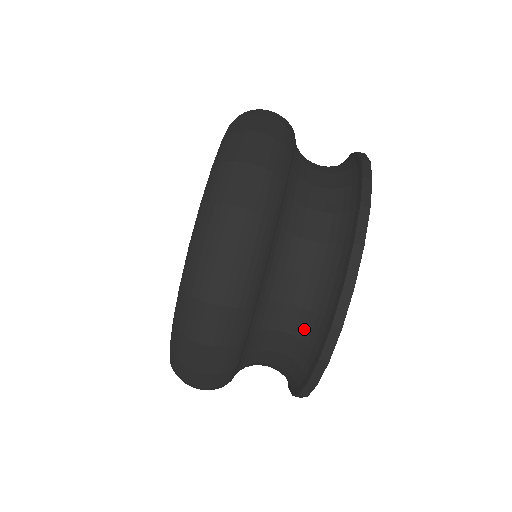
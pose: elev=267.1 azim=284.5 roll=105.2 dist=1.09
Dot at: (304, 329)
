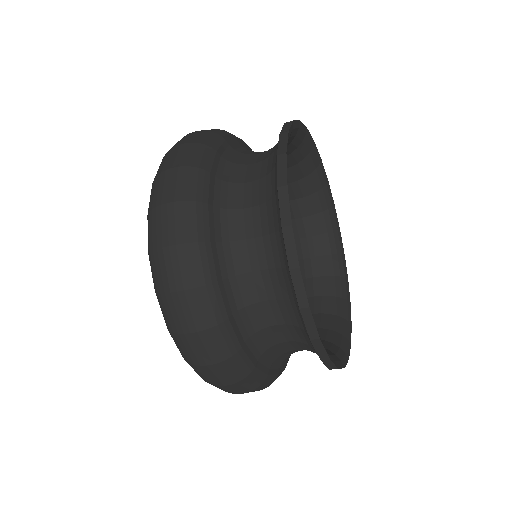
Dot at: occluded
